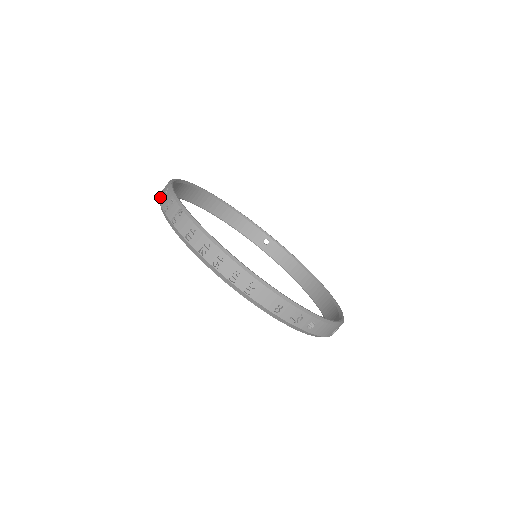
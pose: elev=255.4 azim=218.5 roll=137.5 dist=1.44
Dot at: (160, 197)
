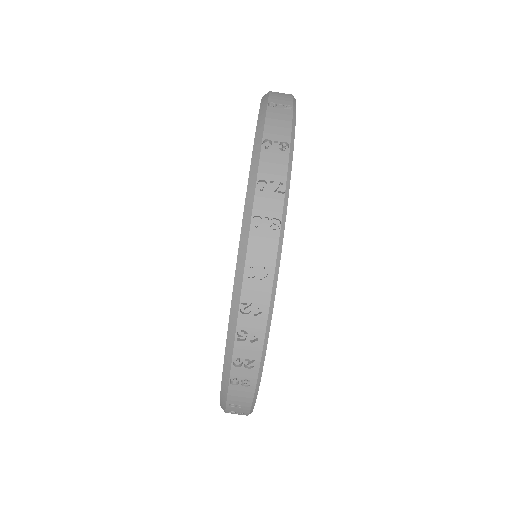
Dot at: (267, 137)
